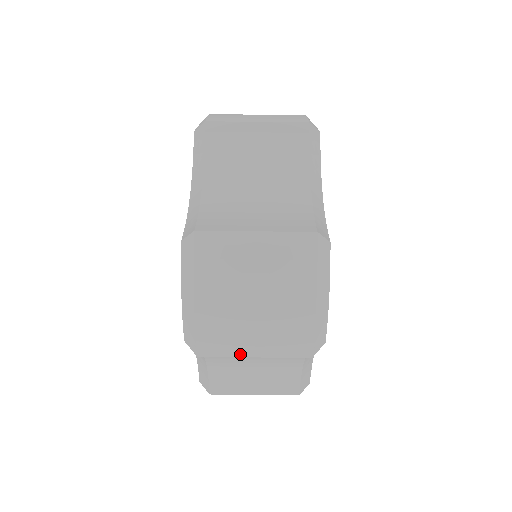
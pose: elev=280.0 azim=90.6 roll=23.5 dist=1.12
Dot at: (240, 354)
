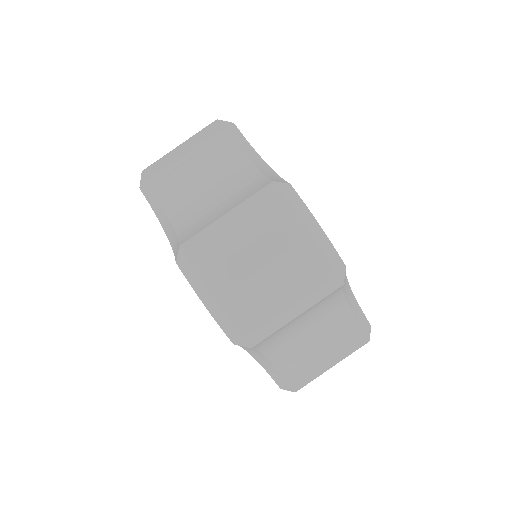
Dot at: (284, 322)
